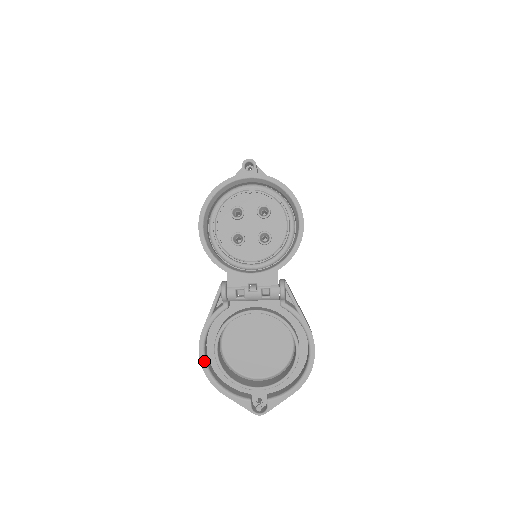
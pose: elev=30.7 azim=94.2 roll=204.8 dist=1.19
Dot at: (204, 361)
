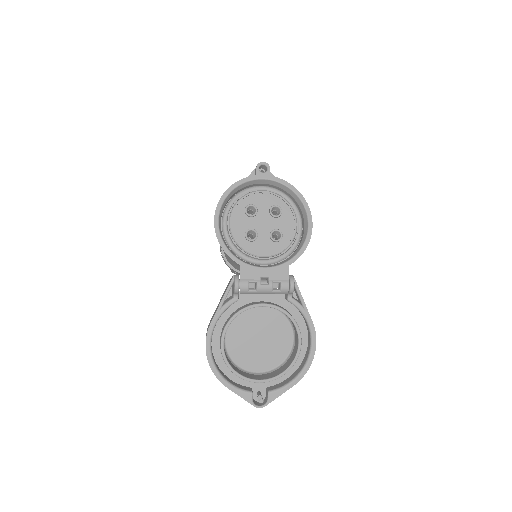
Dot at: (210, 353)
